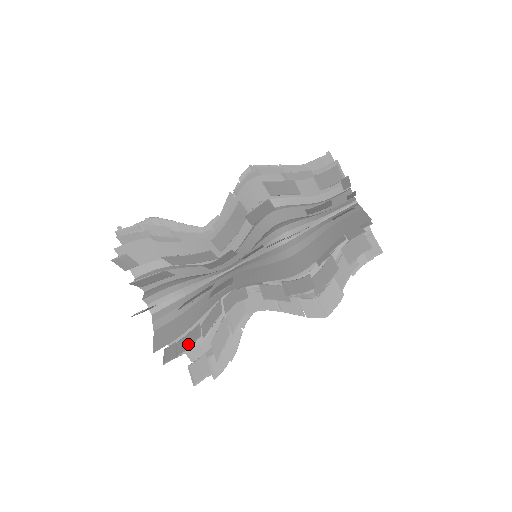
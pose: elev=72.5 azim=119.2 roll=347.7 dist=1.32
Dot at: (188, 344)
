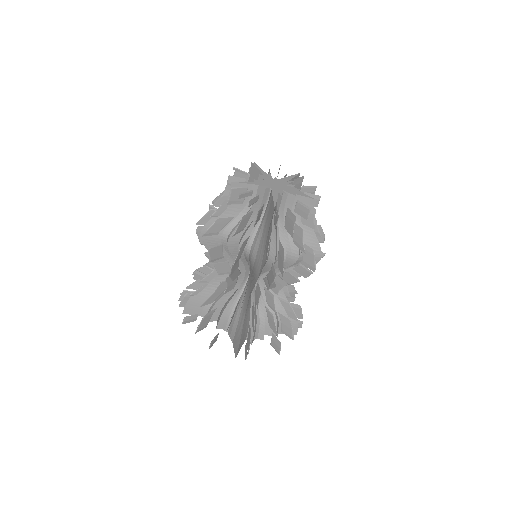
Dot at: (249, 342)
